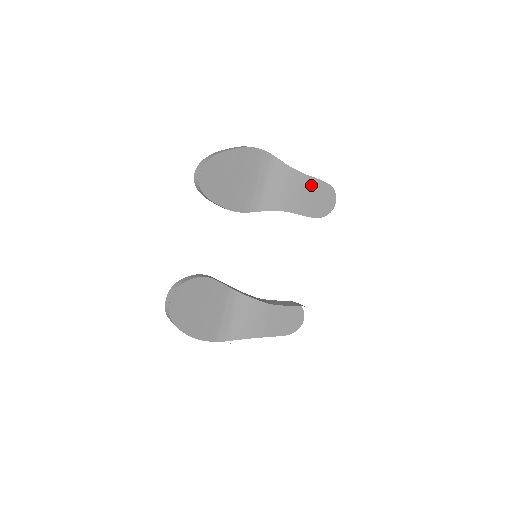
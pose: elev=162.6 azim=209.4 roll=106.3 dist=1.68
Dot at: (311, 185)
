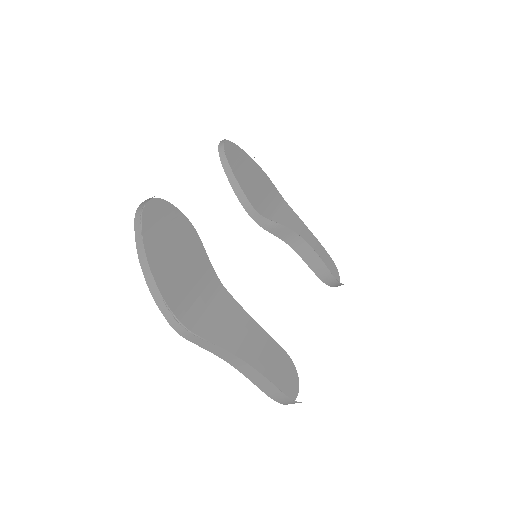
Dot at: (317, 247)
